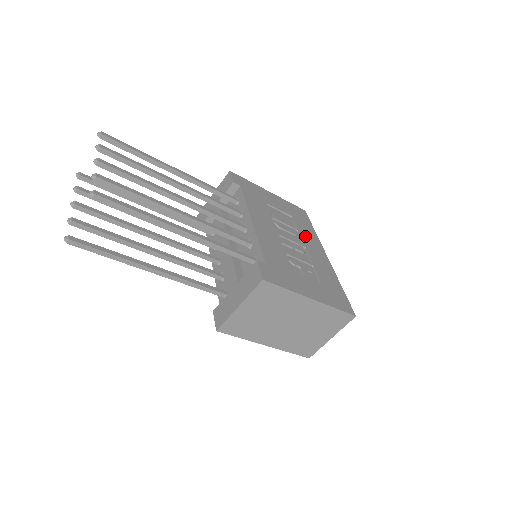
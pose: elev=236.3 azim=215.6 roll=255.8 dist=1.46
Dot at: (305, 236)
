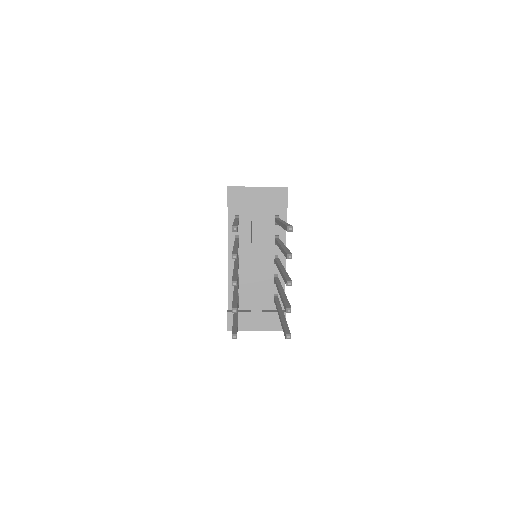
Dot at: occluded
